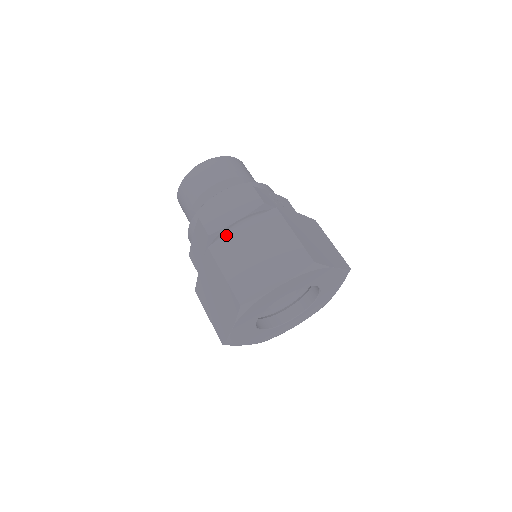
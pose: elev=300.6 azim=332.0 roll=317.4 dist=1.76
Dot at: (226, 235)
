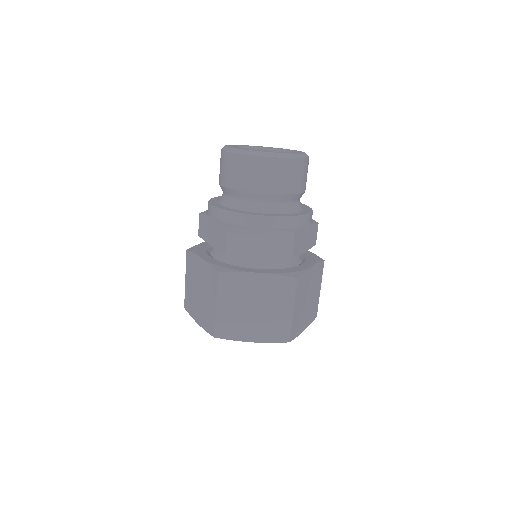
Dot at: (240, 273)
